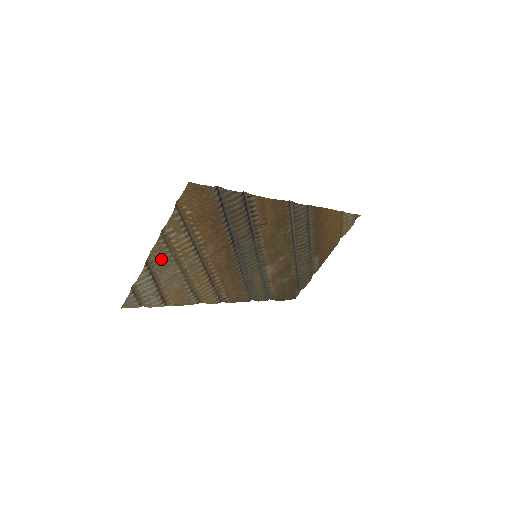
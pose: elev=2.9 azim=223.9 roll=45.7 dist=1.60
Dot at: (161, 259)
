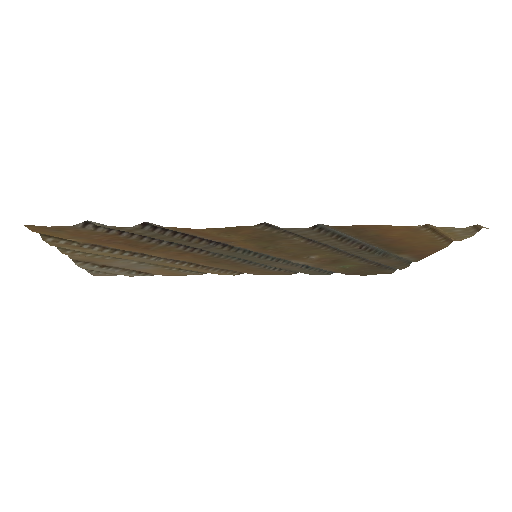
Dot at: (92, 259)
